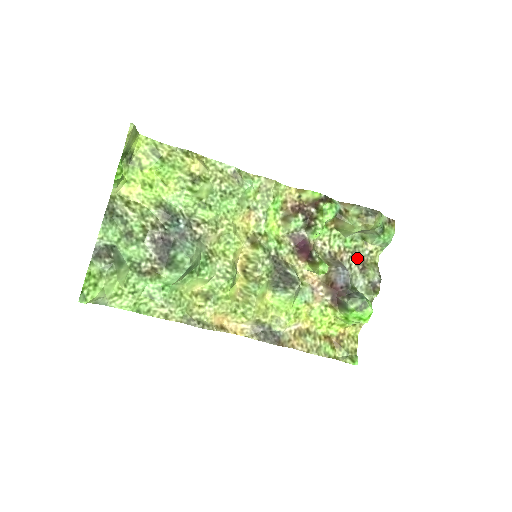
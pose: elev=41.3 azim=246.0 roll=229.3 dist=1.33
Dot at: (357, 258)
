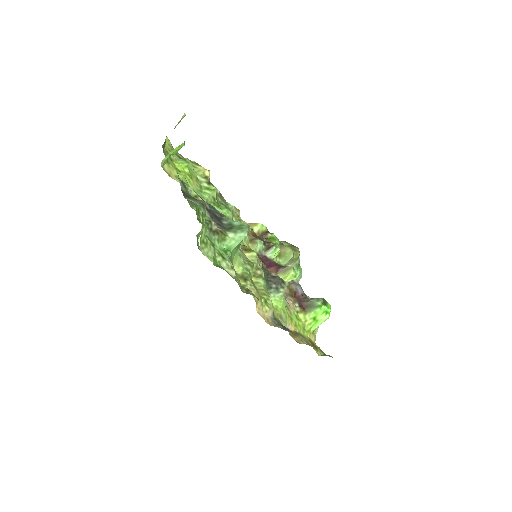
Dot at: occluded
